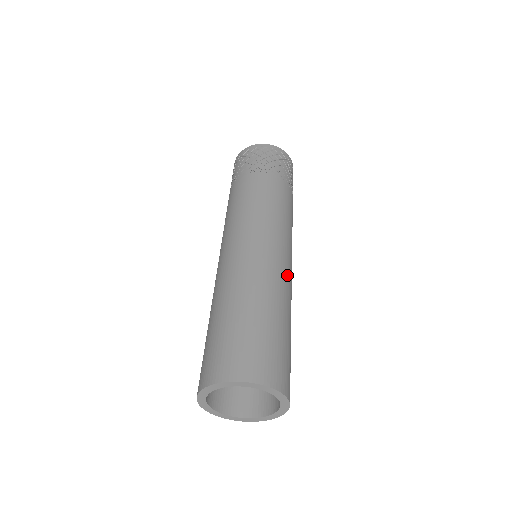
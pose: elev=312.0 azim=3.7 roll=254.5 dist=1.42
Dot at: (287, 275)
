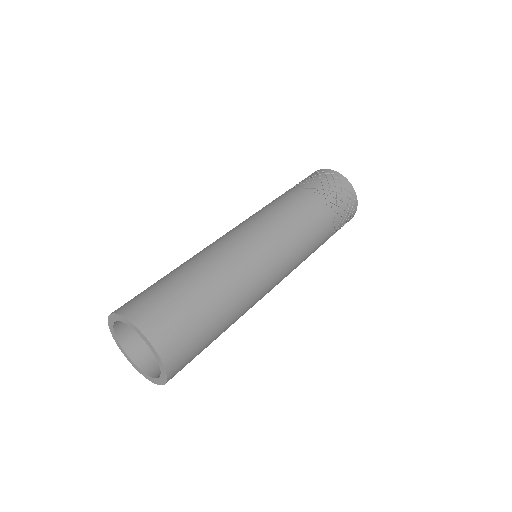
Dot at: (259, 284)
